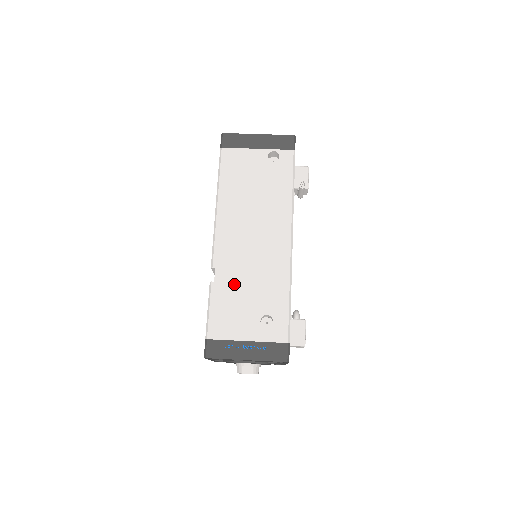
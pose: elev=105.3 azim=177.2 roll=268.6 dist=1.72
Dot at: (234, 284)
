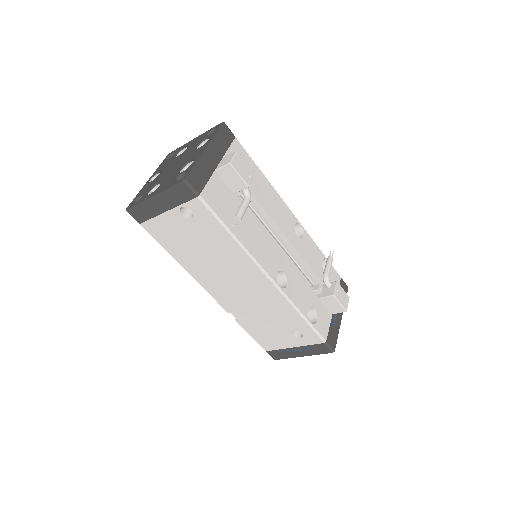
Dot at: (253, 319)
